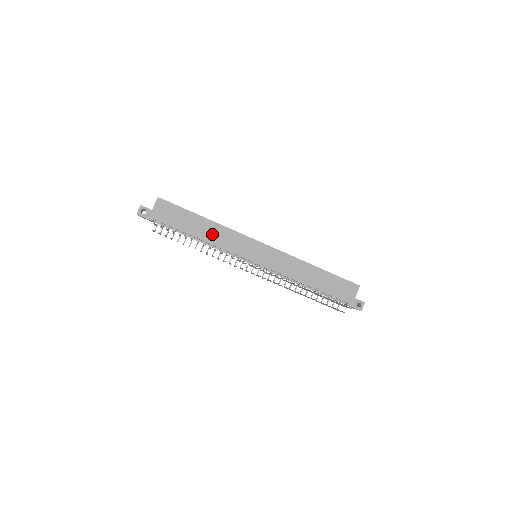
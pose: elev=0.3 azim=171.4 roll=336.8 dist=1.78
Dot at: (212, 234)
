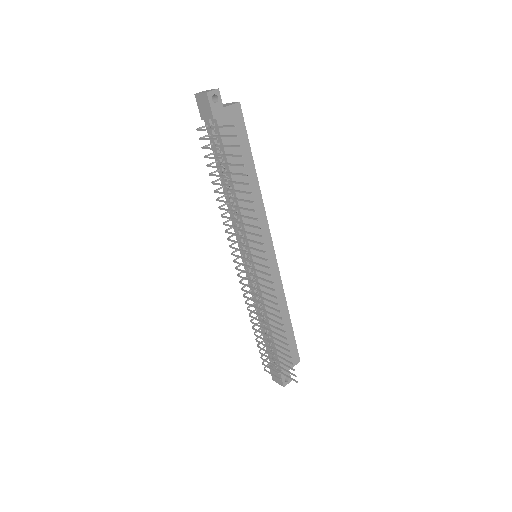
Dot at: (248, 195)
